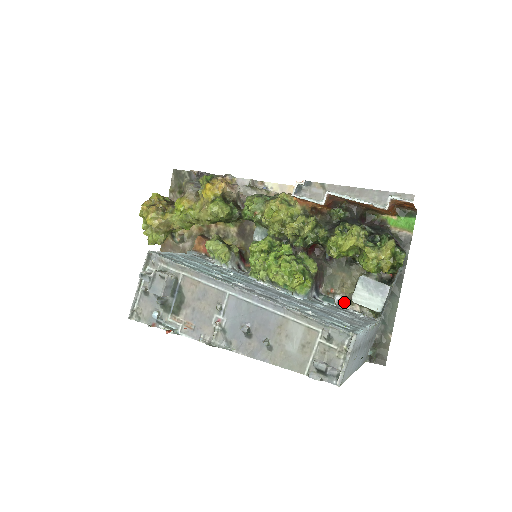
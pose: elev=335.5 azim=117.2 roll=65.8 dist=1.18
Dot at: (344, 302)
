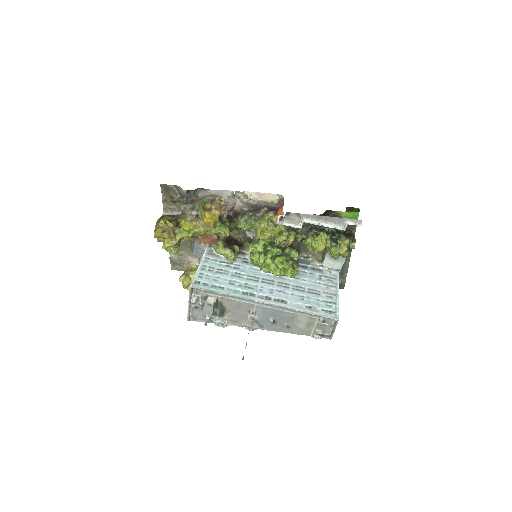
Dot at: (315, 261)
